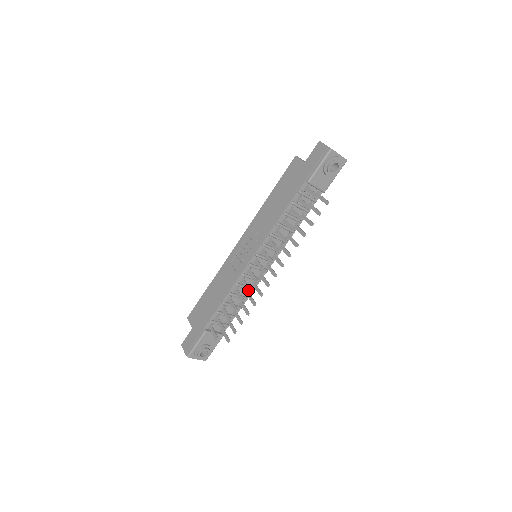
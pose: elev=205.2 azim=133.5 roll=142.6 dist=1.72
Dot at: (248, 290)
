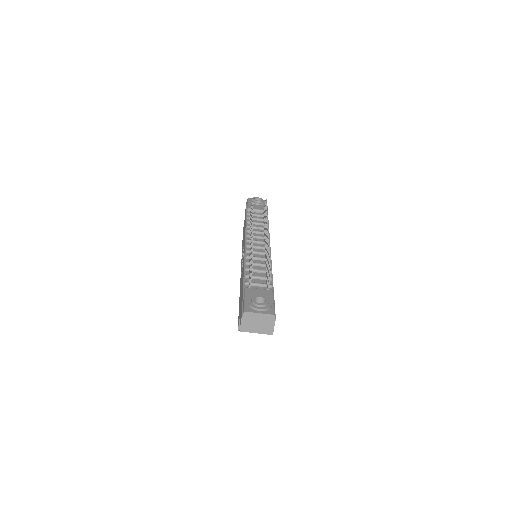
Dot at: occluded
